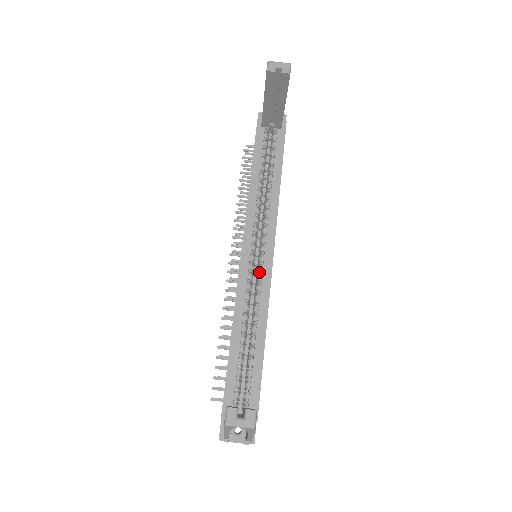
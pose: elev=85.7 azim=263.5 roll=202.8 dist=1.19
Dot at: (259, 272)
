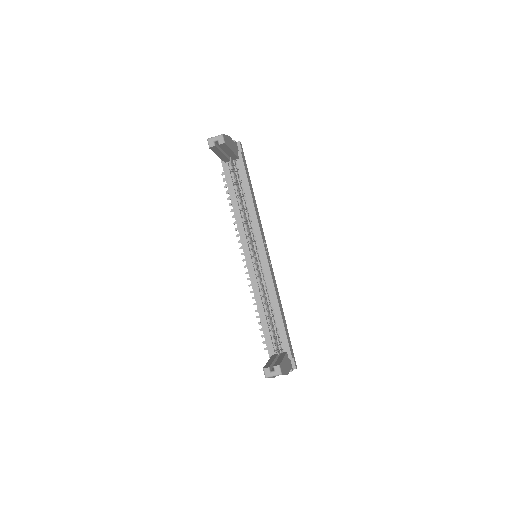
Dot at: (261, 267)
